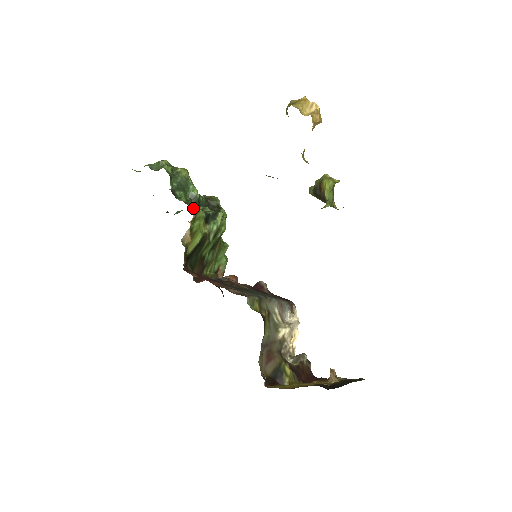
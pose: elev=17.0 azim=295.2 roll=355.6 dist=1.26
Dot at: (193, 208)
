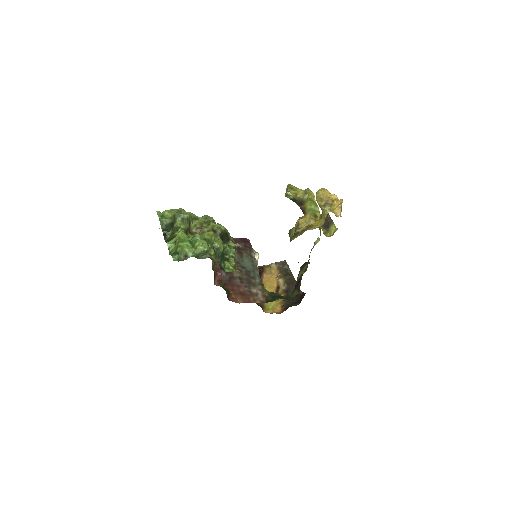
Dot at: (234, 269)
